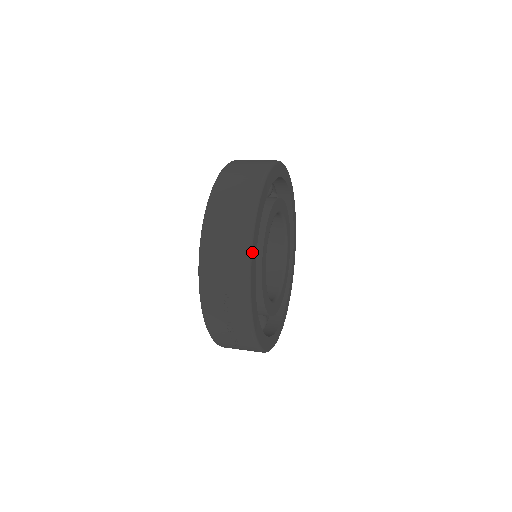
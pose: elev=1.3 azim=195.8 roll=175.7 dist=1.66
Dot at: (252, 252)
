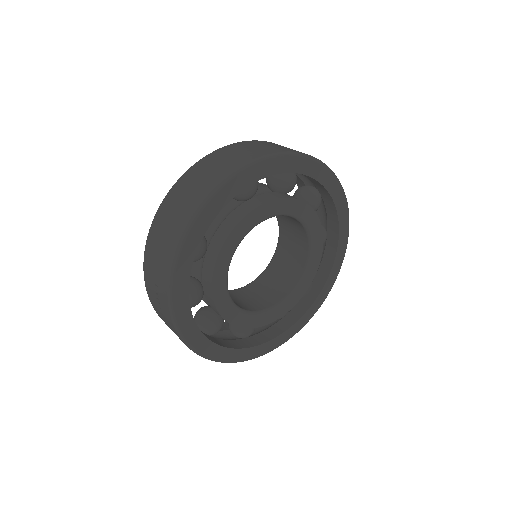
Dot at: (181, 251)
